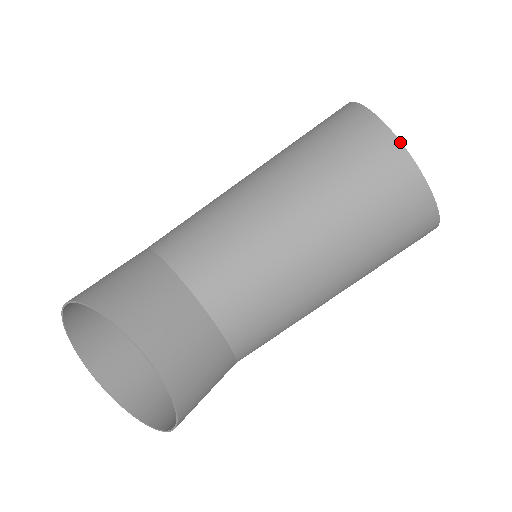
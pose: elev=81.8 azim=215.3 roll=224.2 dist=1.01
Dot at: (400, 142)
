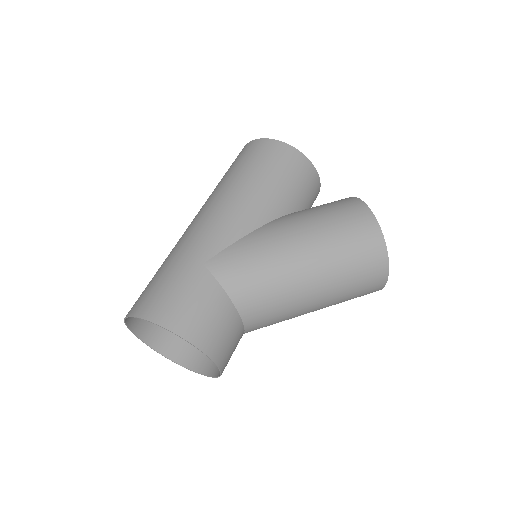
Dot at: occluded
